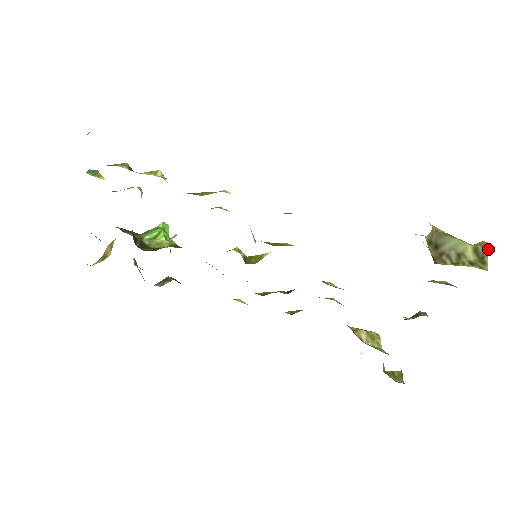
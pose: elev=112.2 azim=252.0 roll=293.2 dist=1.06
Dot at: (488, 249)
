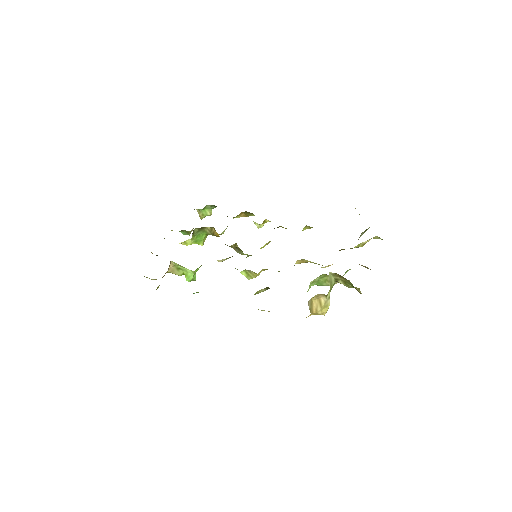
Dot at: occluded
